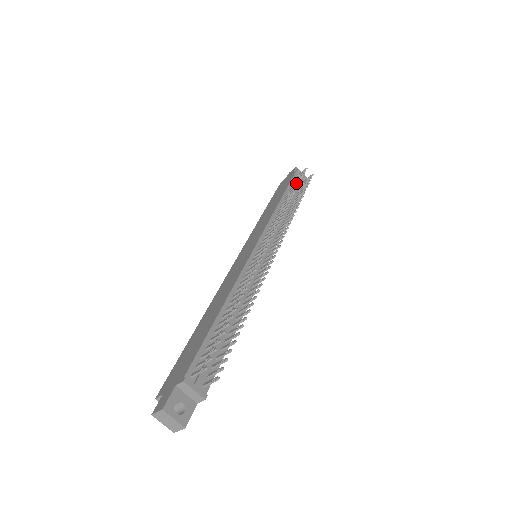
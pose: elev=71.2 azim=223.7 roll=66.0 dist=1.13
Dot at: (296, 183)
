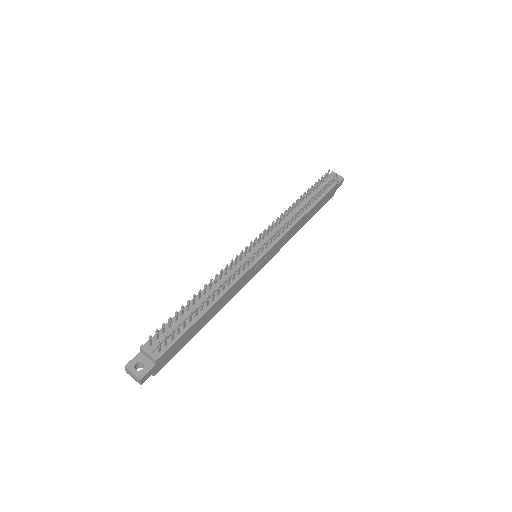
Dot at: occluded
